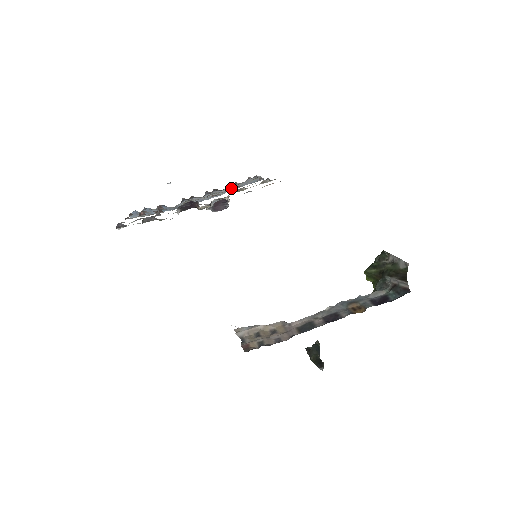
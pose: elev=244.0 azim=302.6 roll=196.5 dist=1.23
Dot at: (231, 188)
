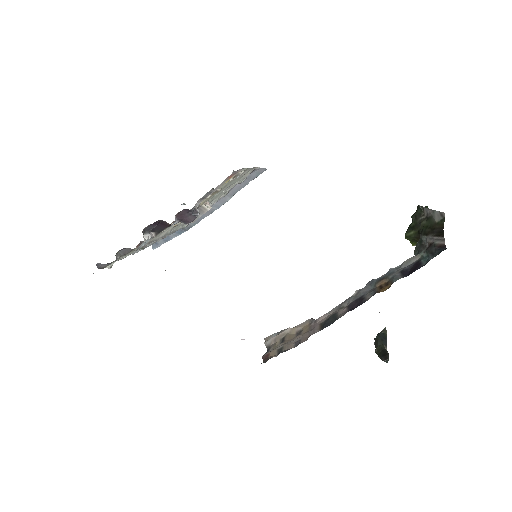
Dot at: (236, 190)
